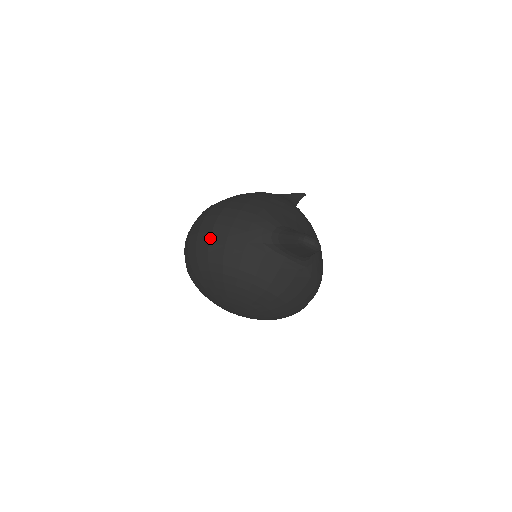
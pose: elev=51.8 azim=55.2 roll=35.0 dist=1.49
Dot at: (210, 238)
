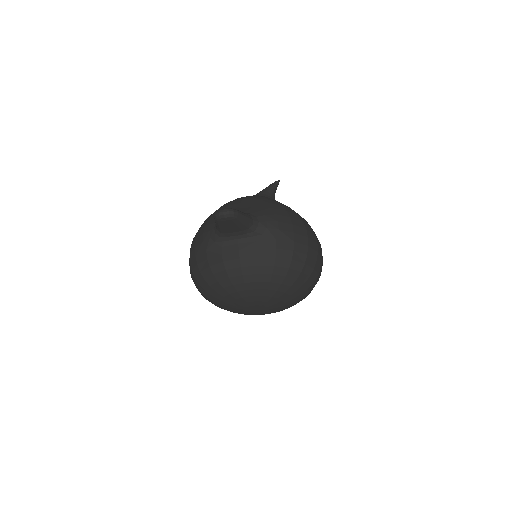
Dot at: (191, 267)
